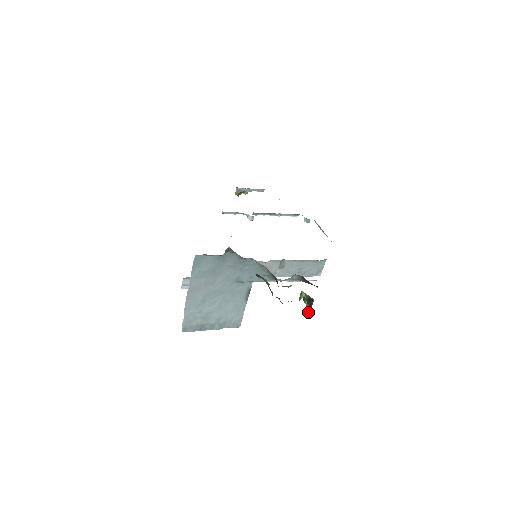
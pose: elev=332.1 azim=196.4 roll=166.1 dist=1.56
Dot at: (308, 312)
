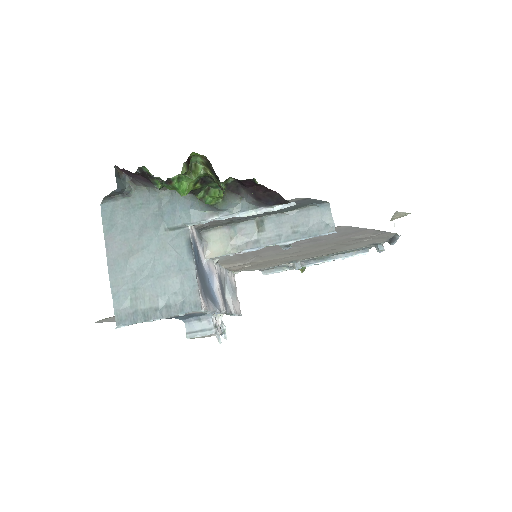
Dot at: (223, 193)
